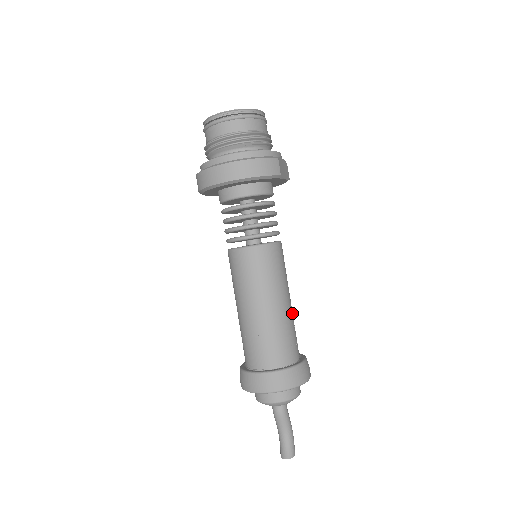
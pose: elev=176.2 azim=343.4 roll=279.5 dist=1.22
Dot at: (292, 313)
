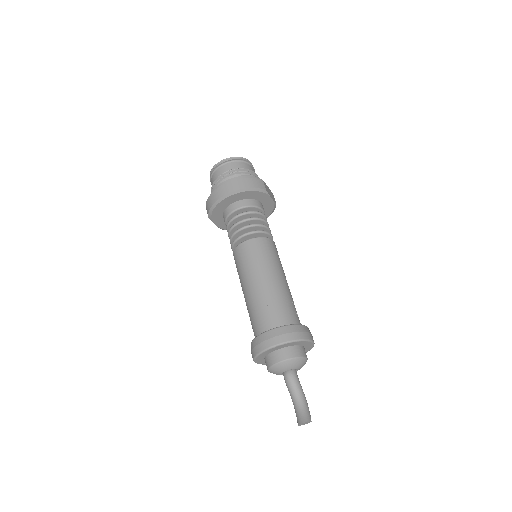
Dot at: (290, 292)
